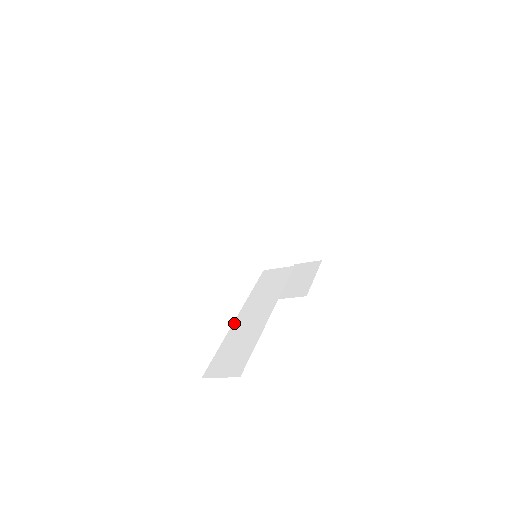
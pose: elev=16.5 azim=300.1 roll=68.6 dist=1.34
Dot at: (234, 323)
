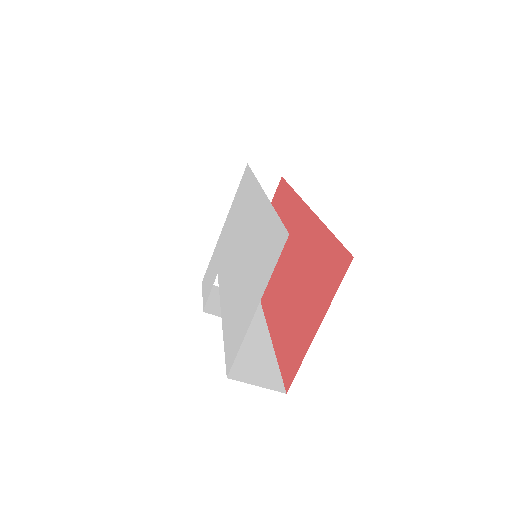
Dot at: occluded
